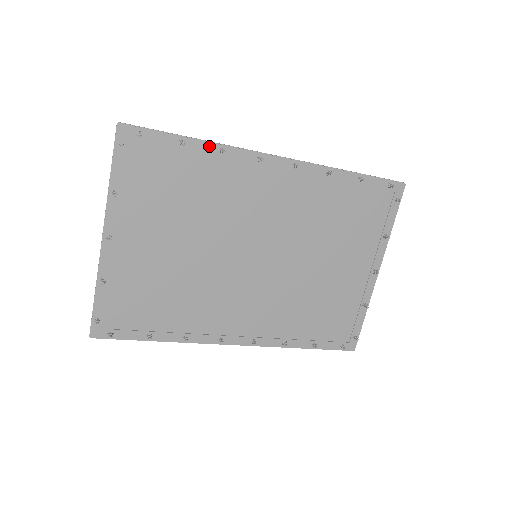
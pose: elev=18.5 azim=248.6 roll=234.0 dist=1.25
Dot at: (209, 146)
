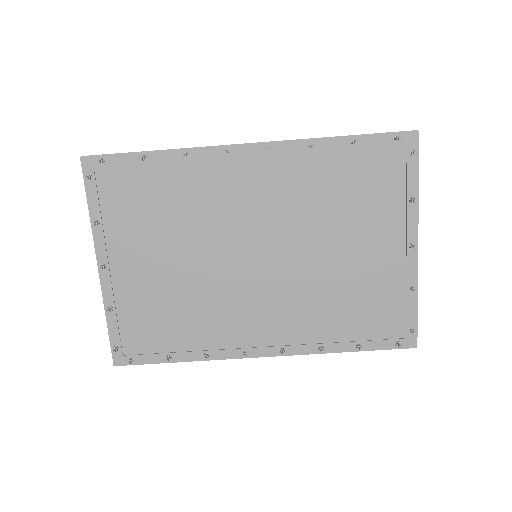
Dot at: (170, 154)
